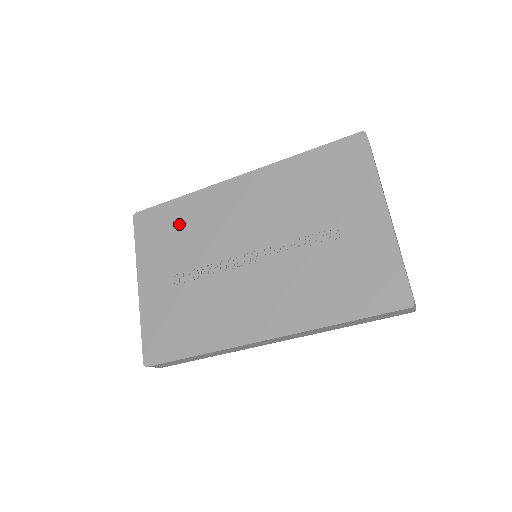
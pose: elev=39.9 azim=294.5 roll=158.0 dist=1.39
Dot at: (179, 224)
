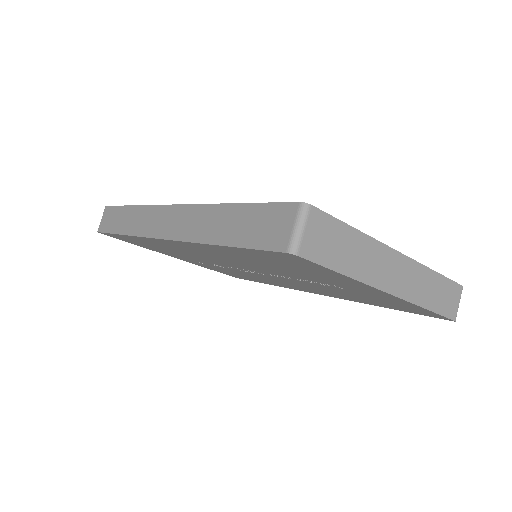
Dot at: occluded
